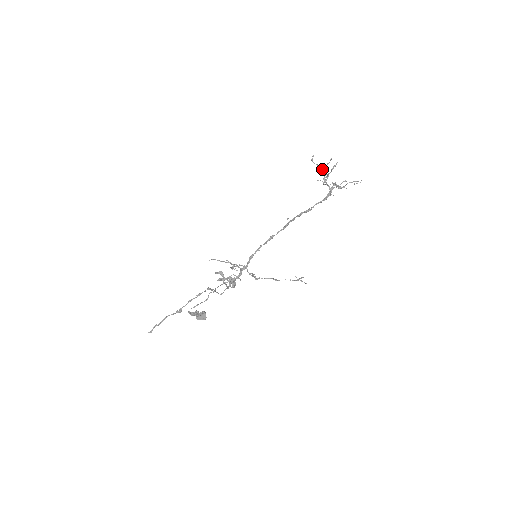
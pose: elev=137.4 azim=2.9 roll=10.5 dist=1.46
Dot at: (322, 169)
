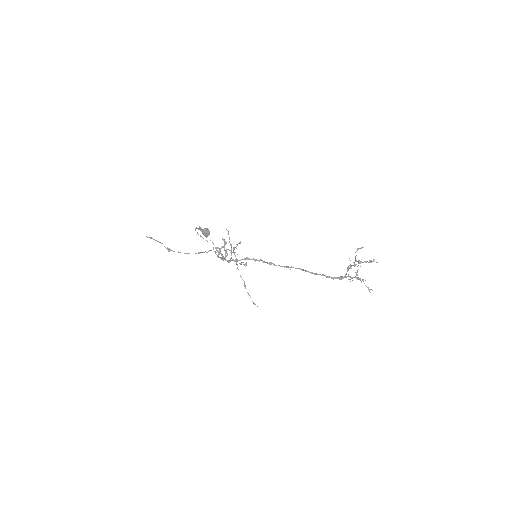
Dot at: occluded
